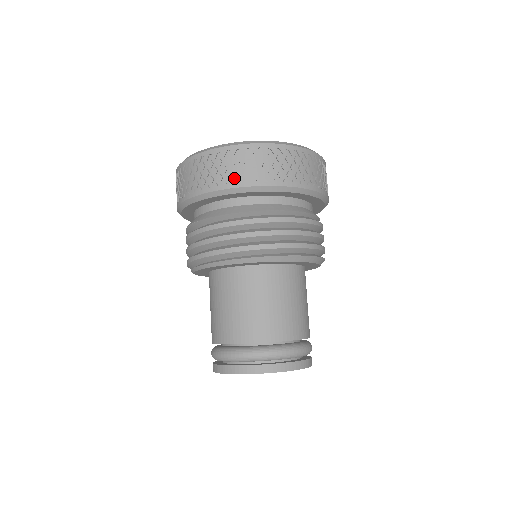
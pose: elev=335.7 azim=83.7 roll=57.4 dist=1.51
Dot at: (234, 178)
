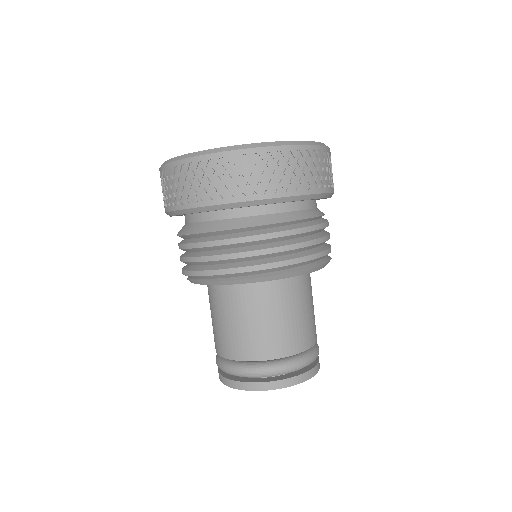
Dot at: (230, 191)
